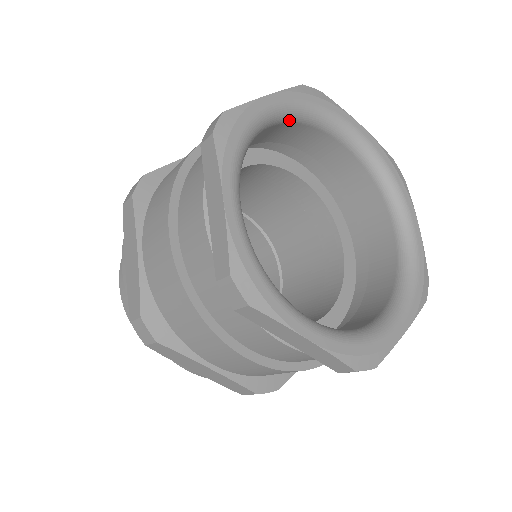
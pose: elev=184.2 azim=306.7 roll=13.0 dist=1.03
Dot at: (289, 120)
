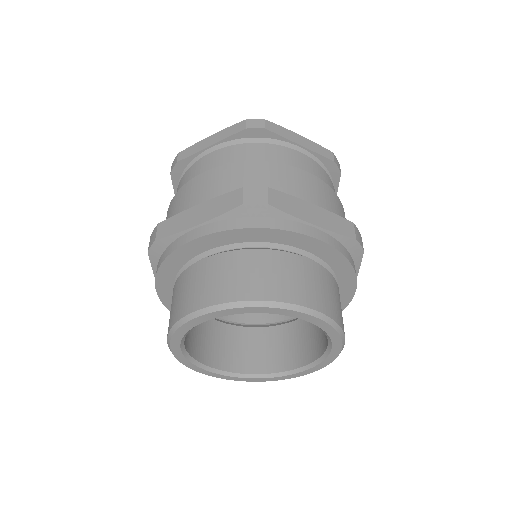
Dot at: occluded
